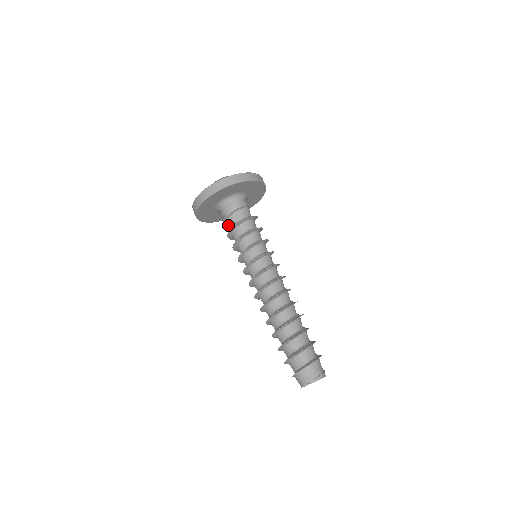
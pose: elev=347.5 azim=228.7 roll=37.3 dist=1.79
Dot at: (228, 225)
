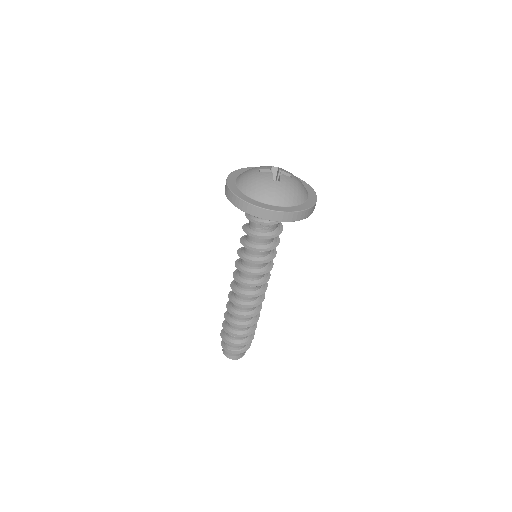
Dot at: (259, 225)
